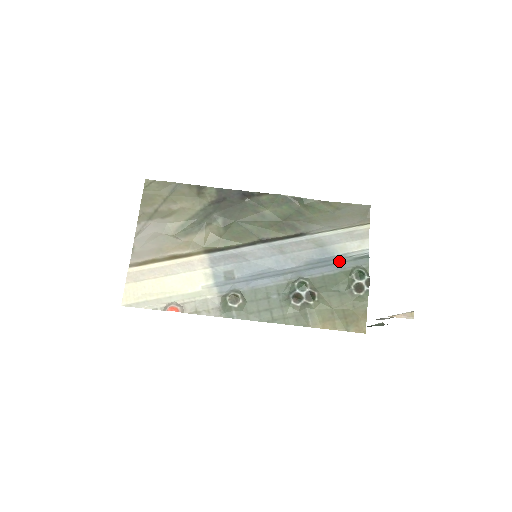
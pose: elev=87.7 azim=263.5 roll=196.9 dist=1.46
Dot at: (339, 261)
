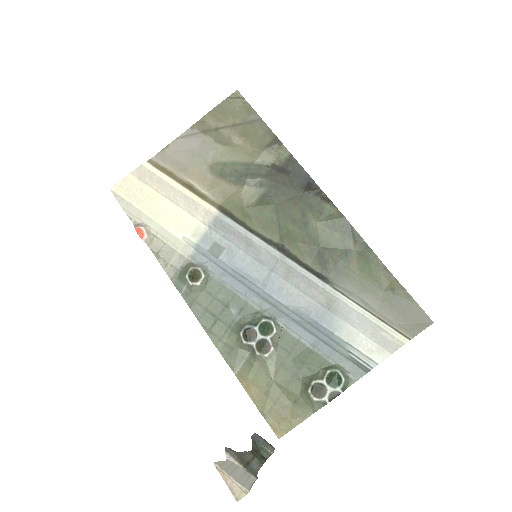
Dot at: (331, 343)
